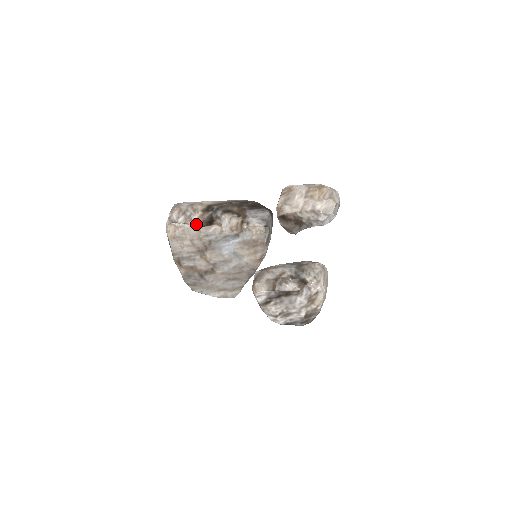
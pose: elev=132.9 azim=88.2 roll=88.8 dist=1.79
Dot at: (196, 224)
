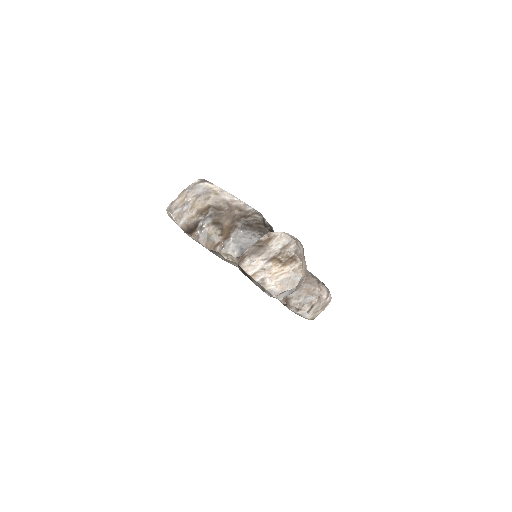
Dot at: (181, 226)
